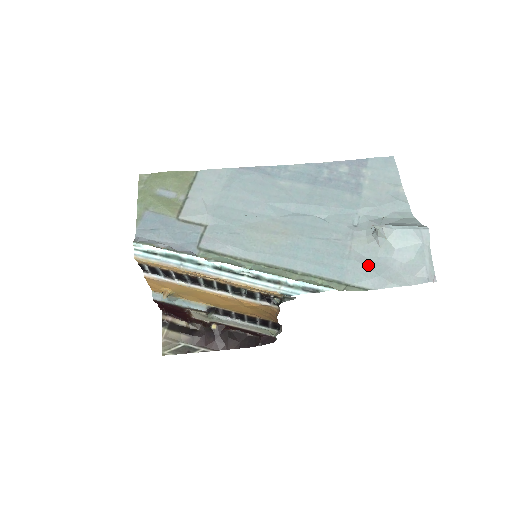
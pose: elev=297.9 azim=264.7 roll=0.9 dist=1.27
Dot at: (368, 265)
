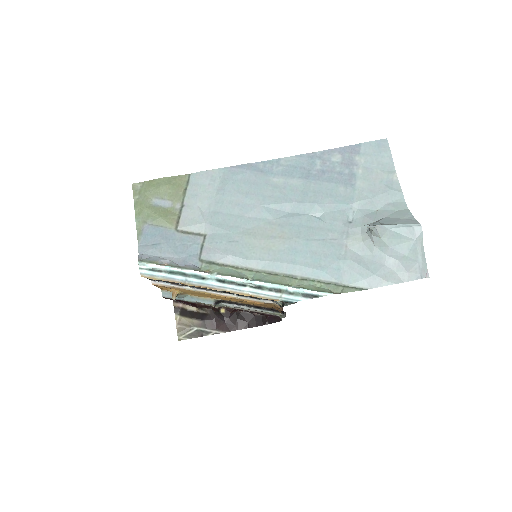
Dot at: (364, 264)
